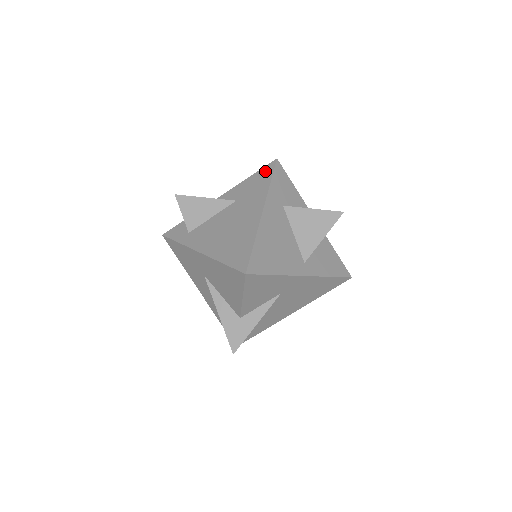
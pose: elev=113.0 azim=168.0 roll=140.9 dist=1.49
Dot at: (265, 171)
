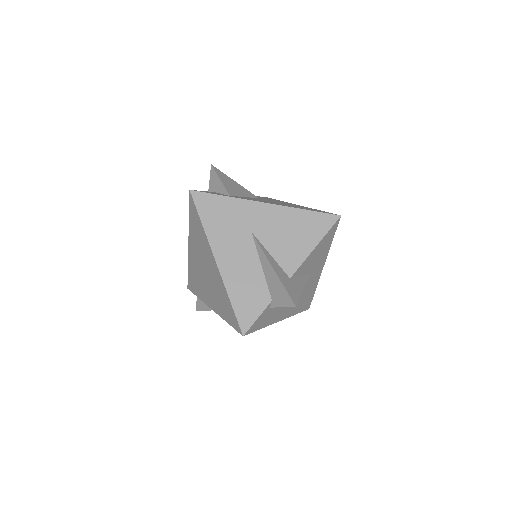
Dot at: (265, 197)
